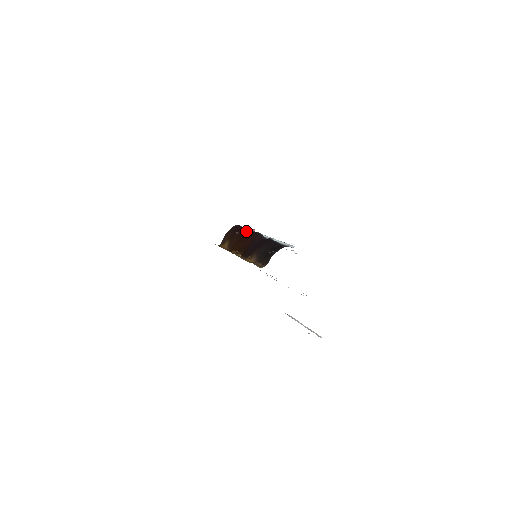
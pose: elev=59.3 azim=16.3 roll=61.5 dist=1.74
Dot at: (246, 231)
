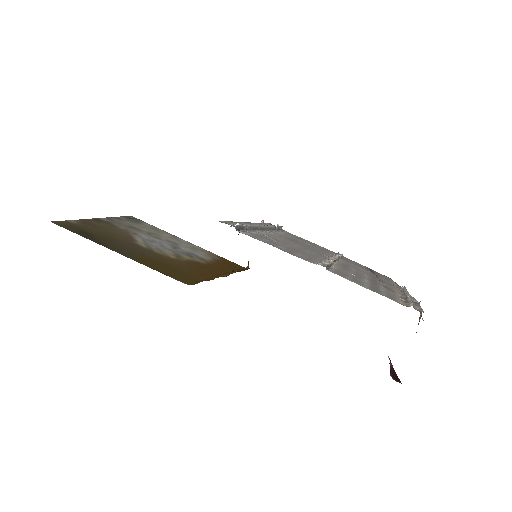
Dot at: occluded
